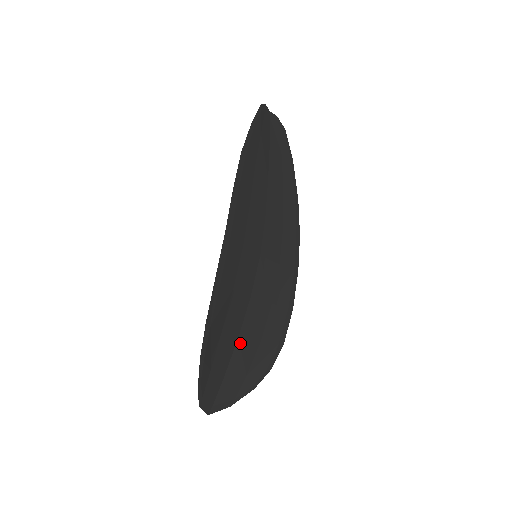
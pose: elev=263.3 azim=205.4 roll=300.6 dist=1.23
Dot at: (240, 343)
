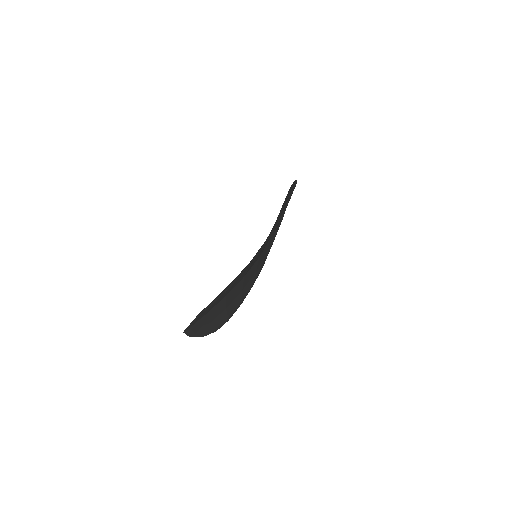
Dot at: (224, 300)
